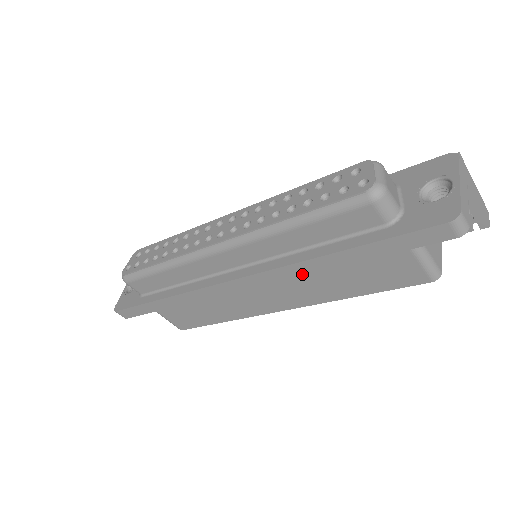
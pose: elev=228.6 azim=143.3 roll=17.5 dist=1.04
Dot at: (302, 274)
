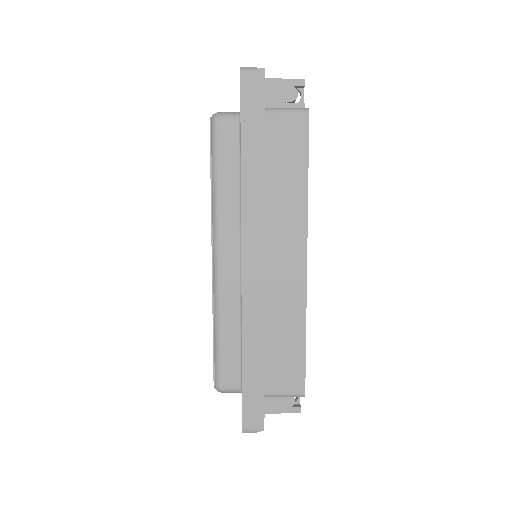
Dot at: (255, 200)
